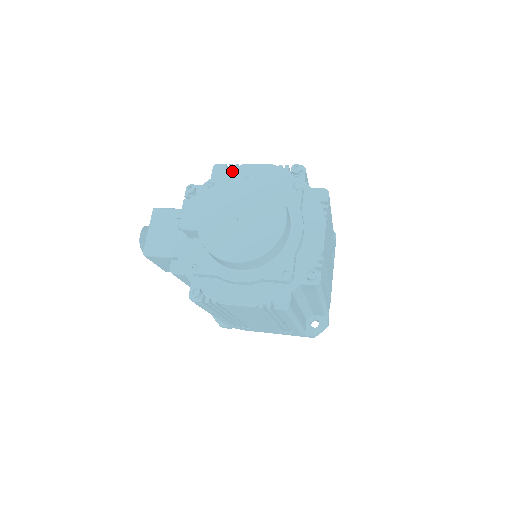
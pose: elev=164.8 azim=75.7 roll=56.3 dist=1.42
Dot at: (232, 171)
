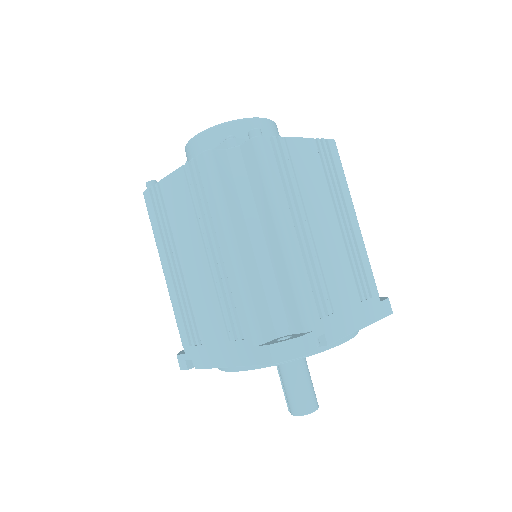
Dot at: occluded
